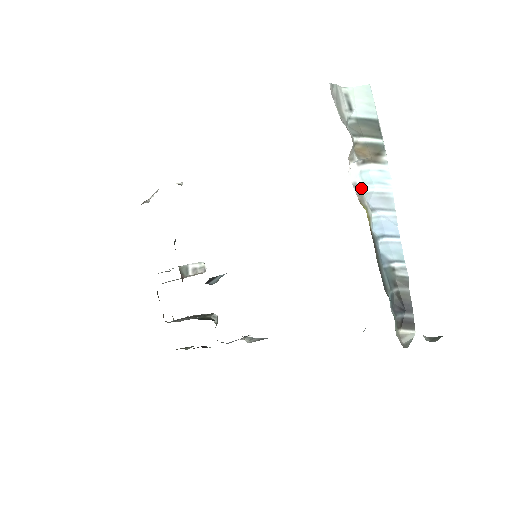
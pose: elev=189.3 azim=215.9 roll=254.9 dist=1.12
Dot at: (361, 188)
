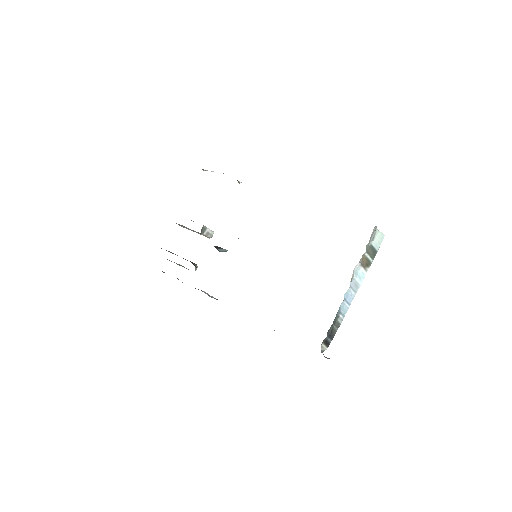
Dot at: (354, 275)
